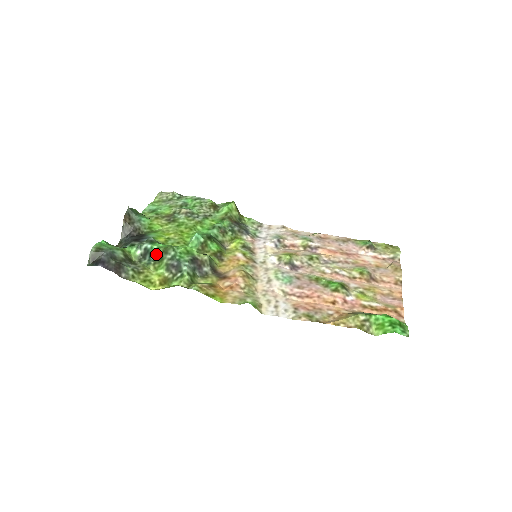
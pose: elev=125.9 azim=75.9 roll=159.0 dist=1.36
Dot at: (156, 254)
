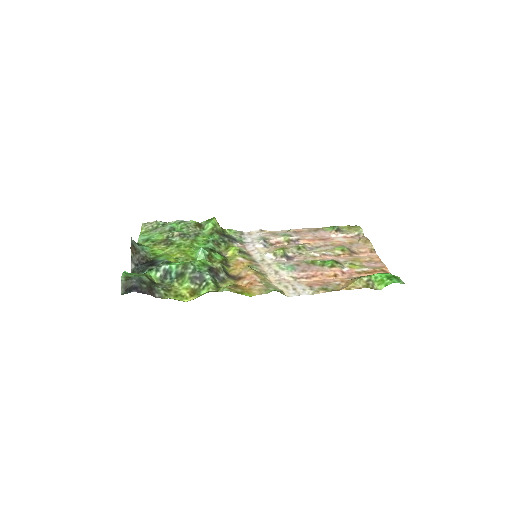
Dot at: (176, 272)
